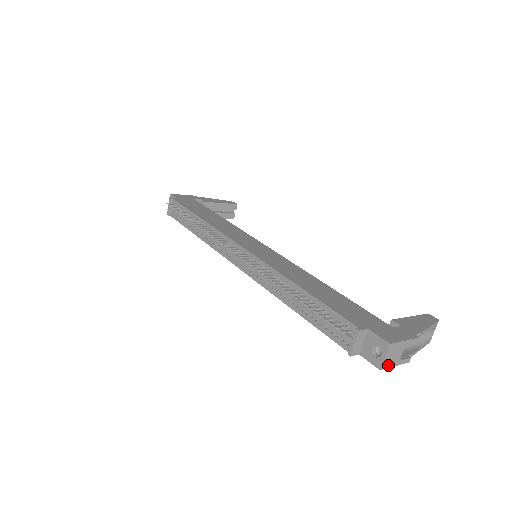
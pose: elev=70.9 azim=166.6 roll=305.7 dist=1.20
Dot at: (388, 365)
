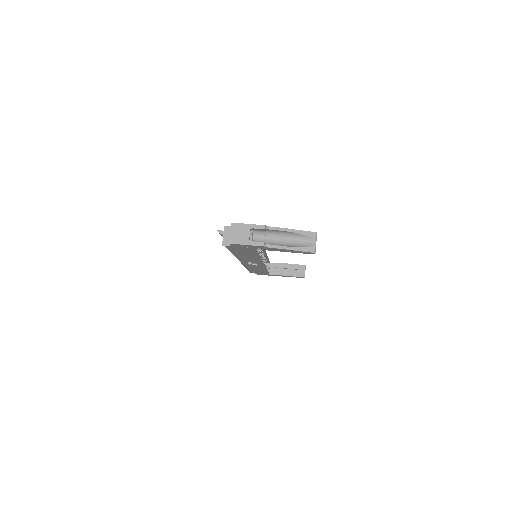
Dot at: (237, 242)
